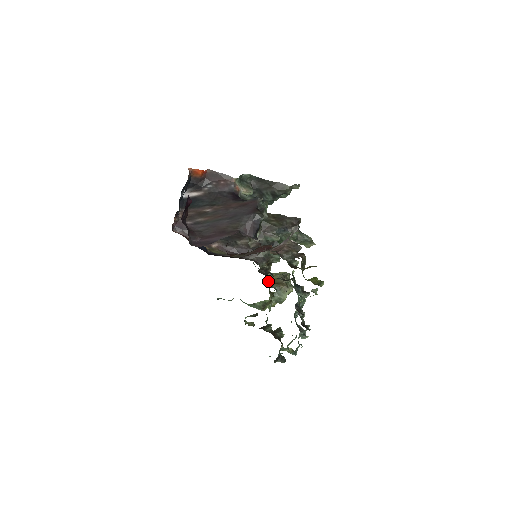
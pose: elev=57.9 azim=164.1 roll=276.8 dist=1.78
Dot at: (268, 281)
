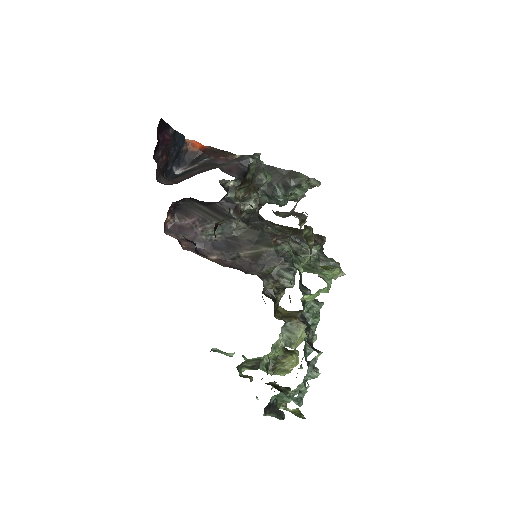
Dot at: (276, 314)
